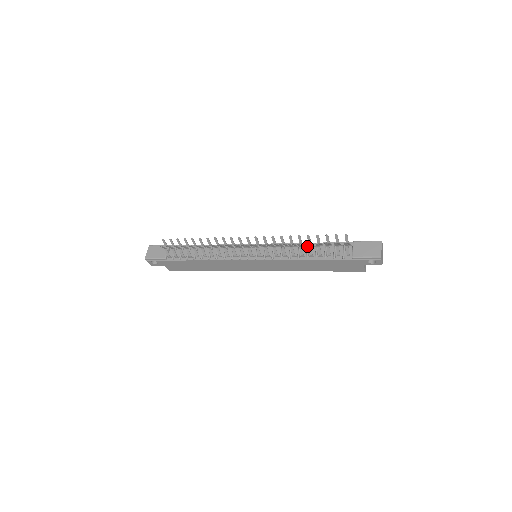
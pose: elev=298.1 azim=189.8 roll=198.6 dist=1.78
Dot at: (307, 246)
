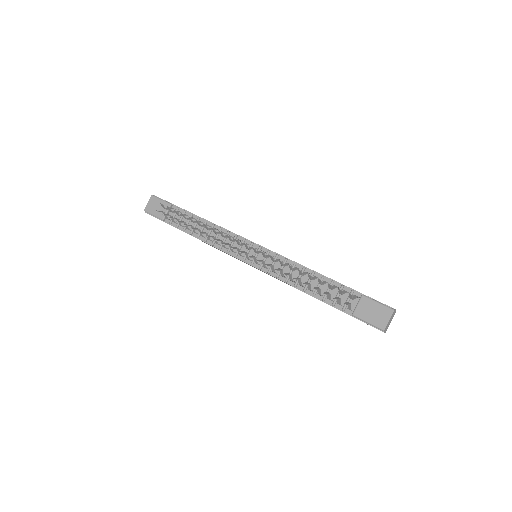
Dot at: occluded
